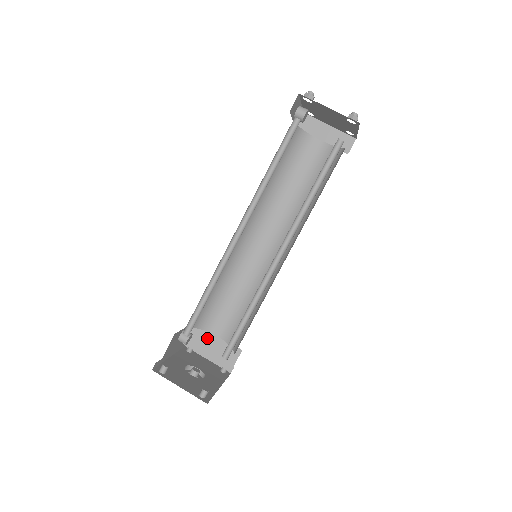
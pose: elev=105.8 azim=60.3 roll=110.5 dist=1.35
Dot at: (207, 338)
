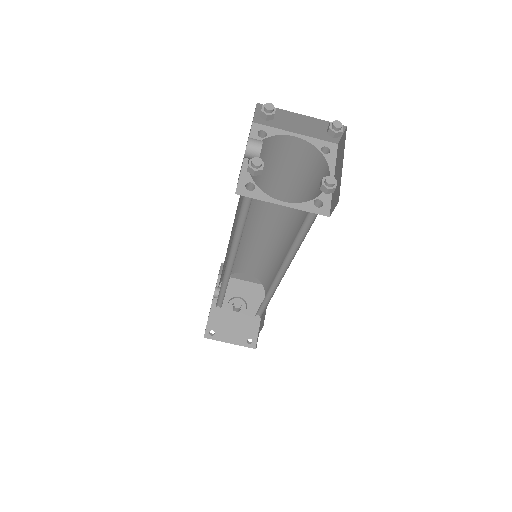
Dot at: occluded
